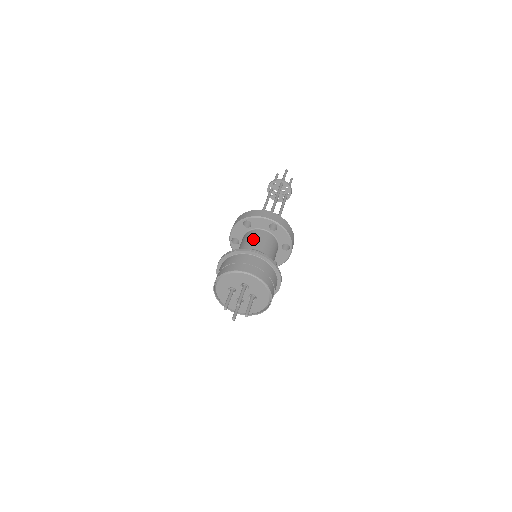
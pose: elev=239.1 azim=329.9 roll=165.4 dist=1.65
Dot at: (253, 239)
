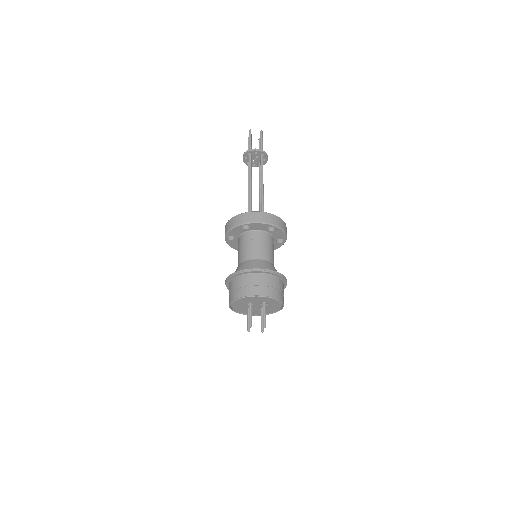
Dot at: (240, 250)
